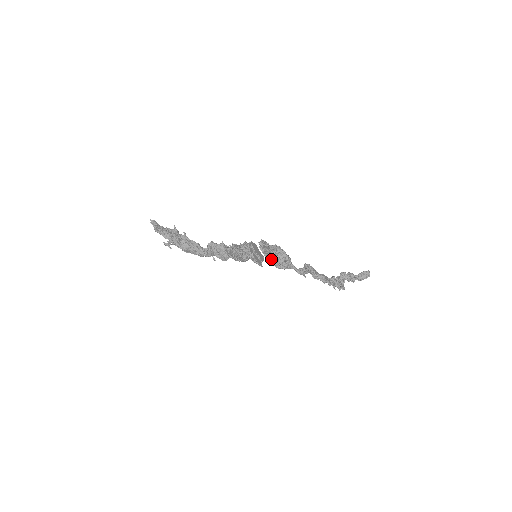
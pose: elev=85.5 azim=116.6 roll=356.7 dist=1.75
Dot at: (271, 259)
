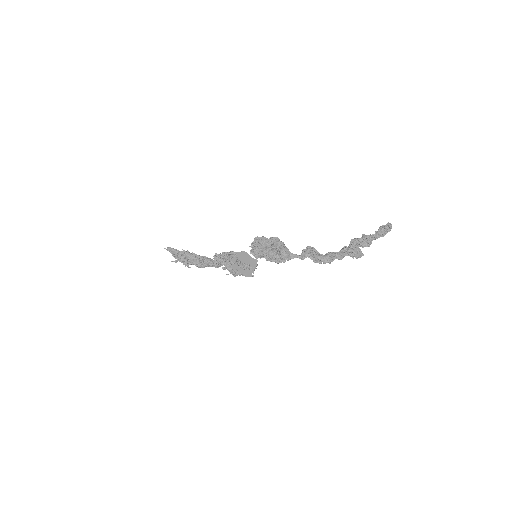
Dot at: (268, 257)
